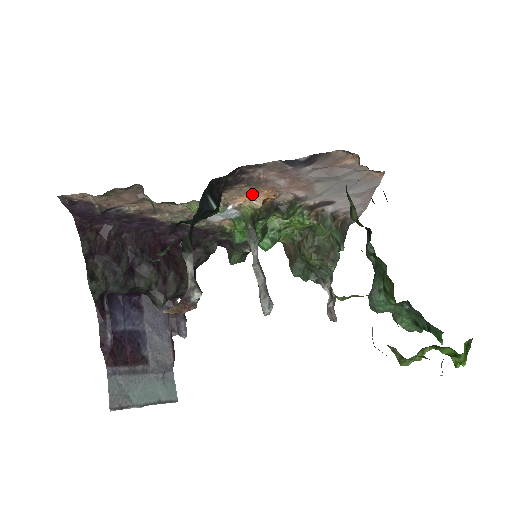
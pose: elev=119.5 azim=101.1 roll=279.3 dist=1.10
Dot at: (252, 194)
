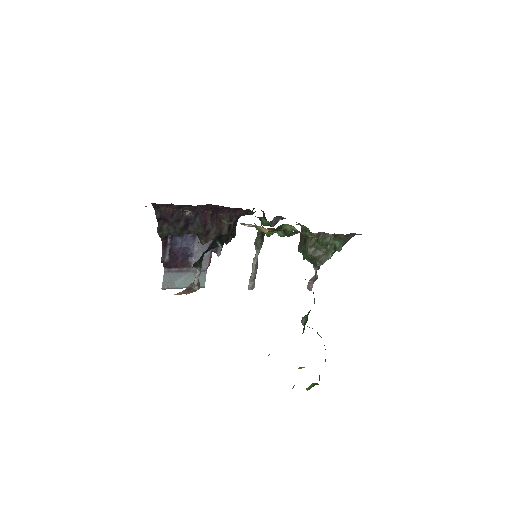
Dot at: occluded
